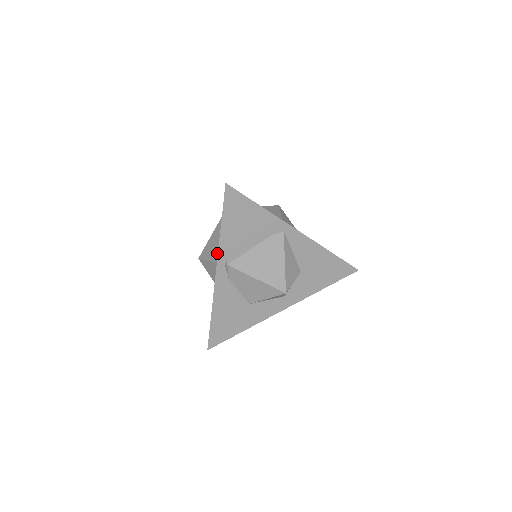
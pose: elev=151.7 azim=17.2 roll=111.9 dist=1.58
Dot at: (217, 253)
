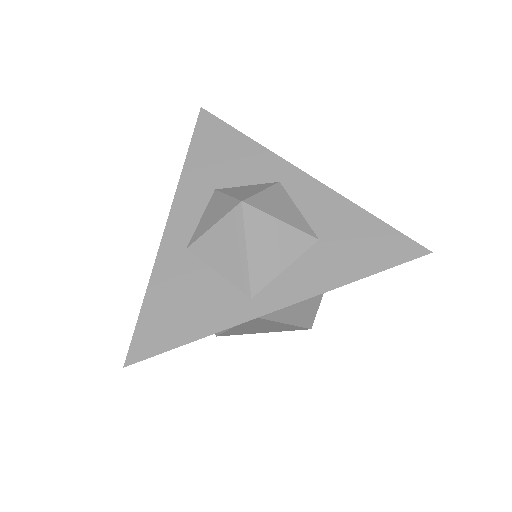
Dot at: occluded
